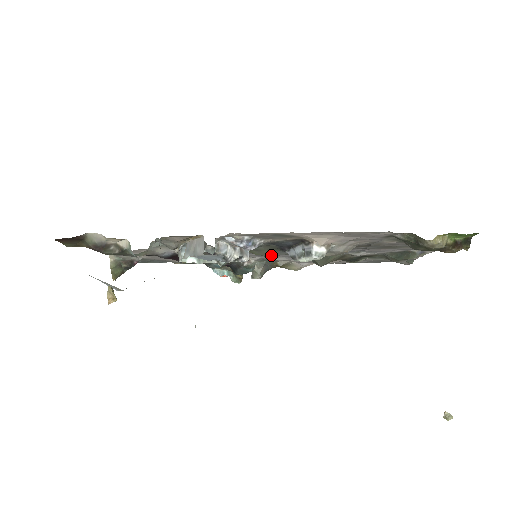
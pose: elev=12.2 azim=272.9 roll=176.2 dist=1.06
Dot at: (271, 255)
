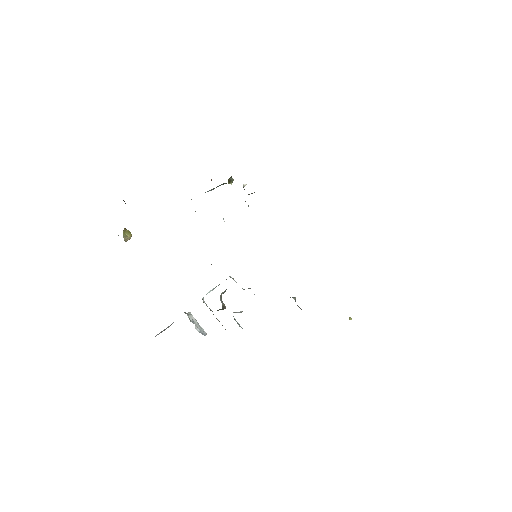
Dot at: occluded
